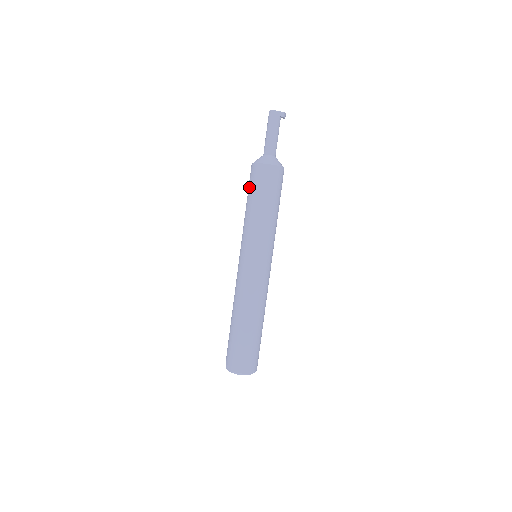
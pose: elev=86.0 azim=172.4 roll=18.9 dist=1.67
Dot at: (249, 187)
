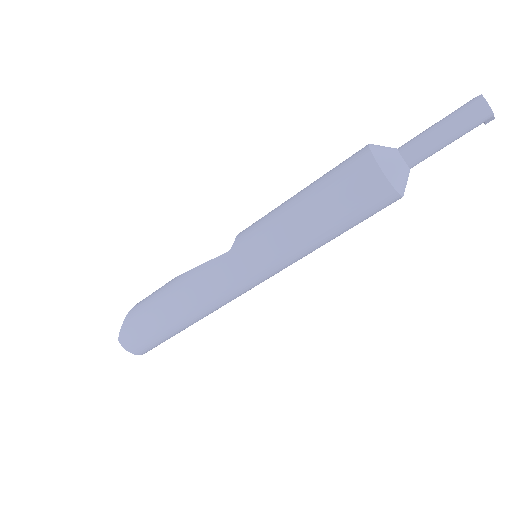
Dot at: (339, 193)
